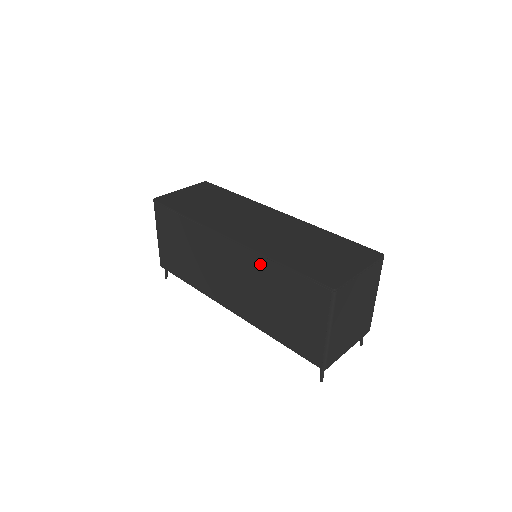
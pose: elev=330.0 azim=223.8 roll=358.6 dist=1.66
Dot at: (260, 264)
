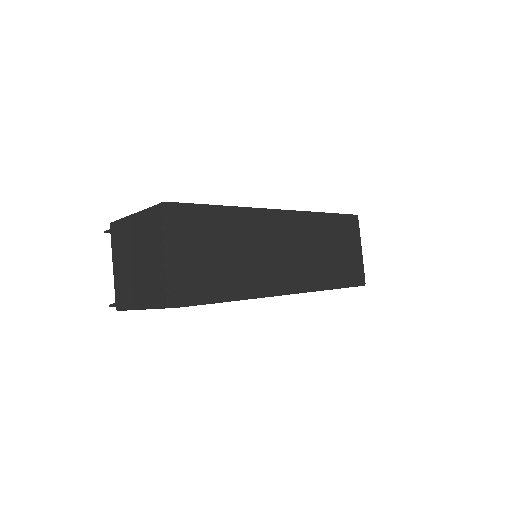
Dot at: occluded
